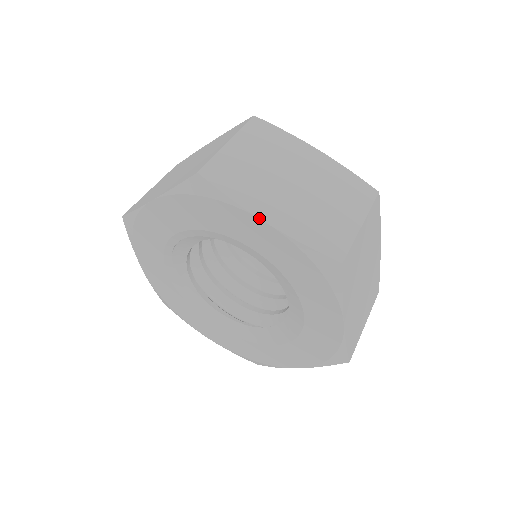
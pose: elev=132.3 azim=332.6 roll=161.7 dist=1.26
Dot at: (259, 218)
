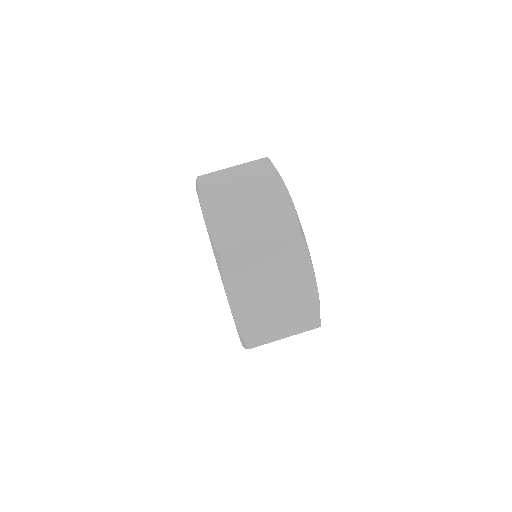
Dot at: (202, 211)
